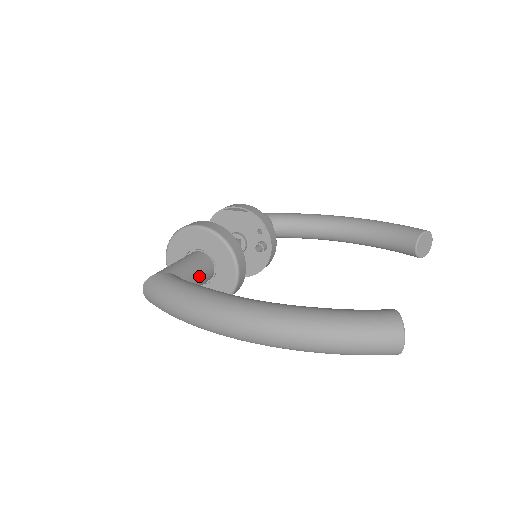
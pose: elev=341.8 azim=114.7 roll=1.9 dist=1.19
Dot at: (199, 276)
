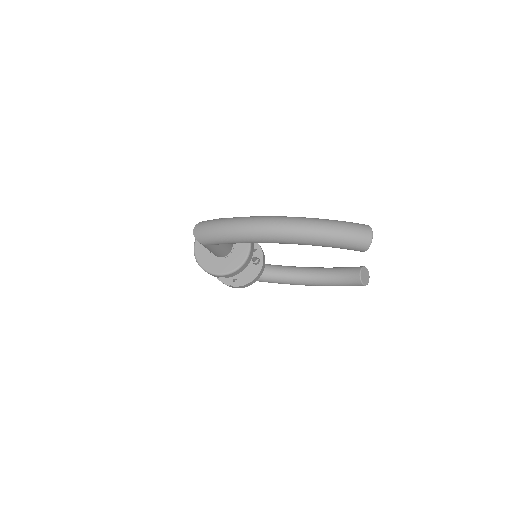
Dot at: occluded
